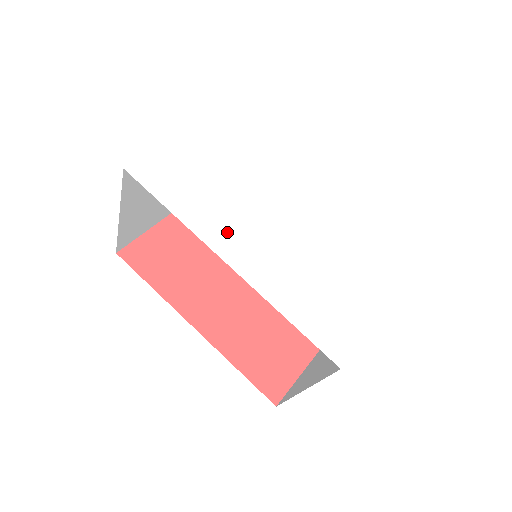
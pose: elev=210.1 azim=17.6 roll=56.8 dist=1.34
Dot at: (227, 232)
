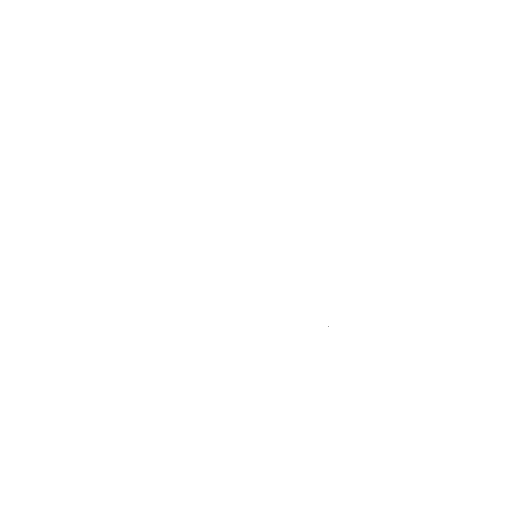
Dot at: (207, 259)
